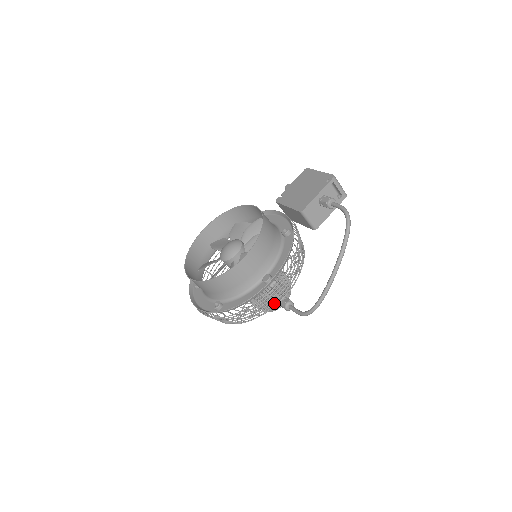
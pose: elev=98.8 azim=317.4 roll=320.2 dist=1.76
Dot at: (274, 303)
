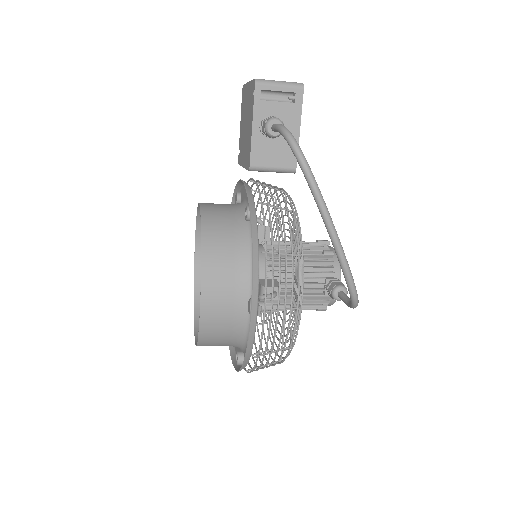
Dot at: (298, 319)
